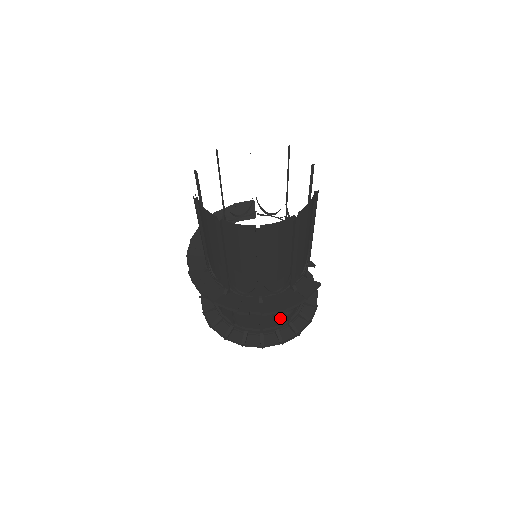
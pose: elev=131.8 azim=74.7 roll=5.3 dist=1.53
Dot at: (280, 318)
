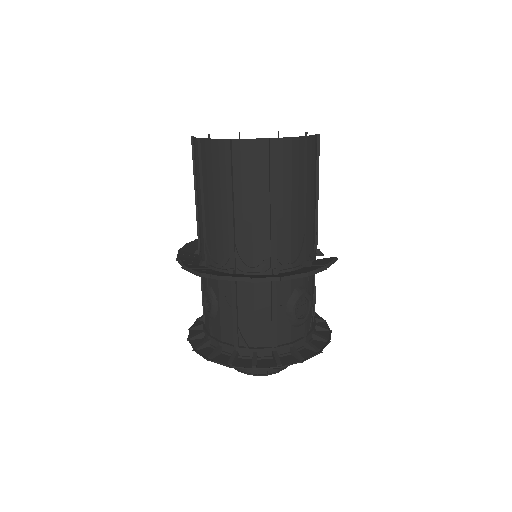
Dot at: (296, 320)
